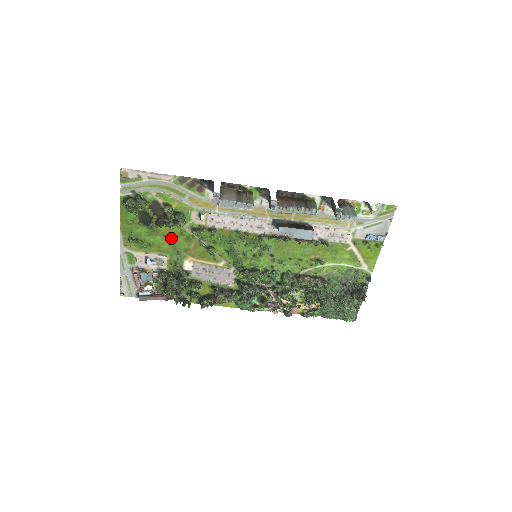
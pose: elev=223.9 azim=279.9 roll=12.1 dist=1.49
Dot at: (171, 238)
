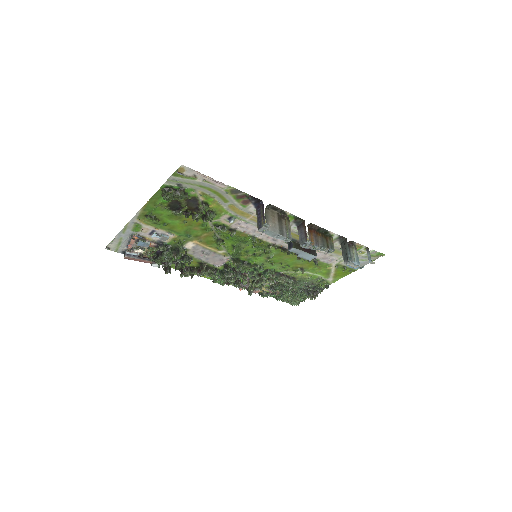
Dot at: (189, 225)
